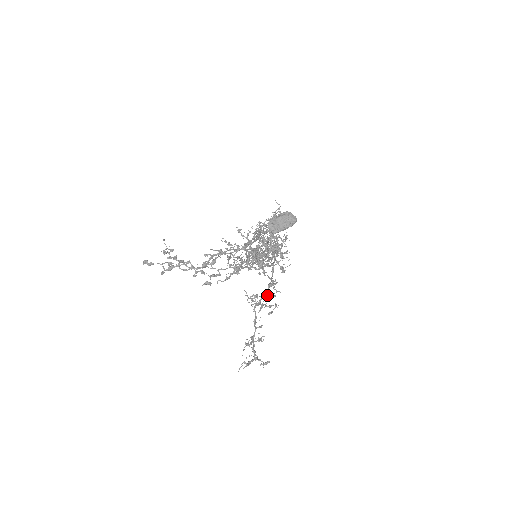
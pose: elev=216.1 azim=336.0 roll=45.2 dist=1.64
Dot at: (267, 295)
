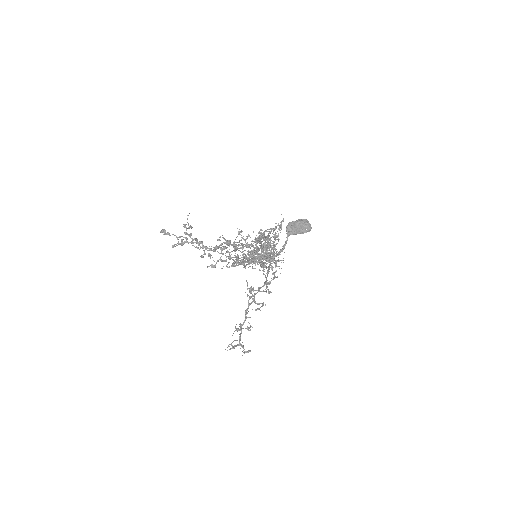
Dot at: (262, 291)
